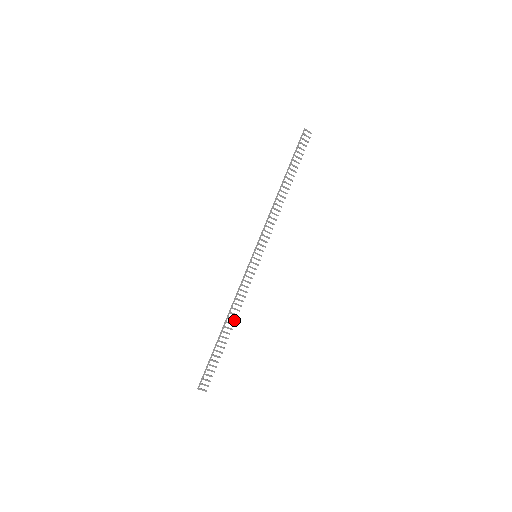
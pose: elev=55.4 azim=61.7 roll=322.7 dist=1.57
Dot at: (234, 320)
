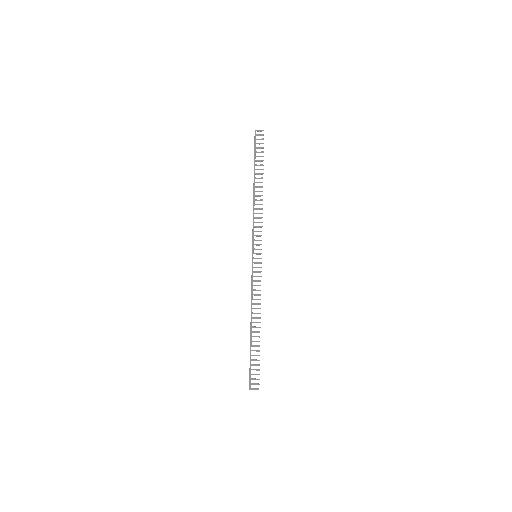
Dot at: (259, 318)
